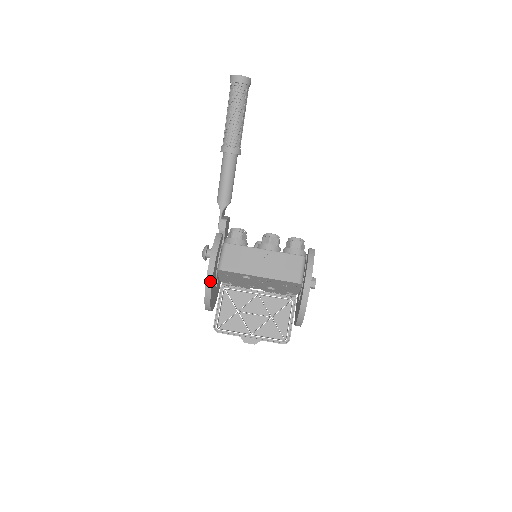
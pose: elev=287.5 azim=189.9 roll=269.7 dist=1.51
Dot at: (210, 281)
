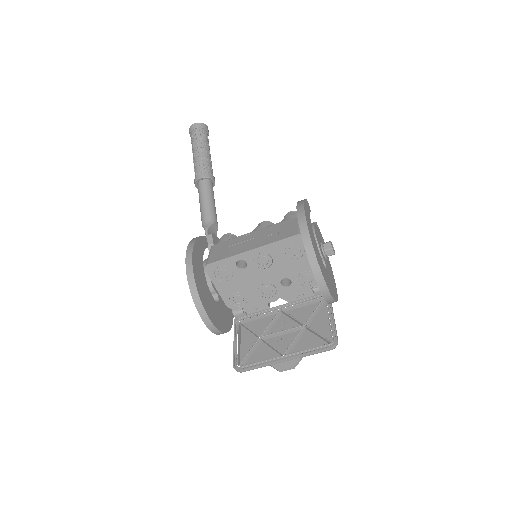
Dot at: (190, 268)
